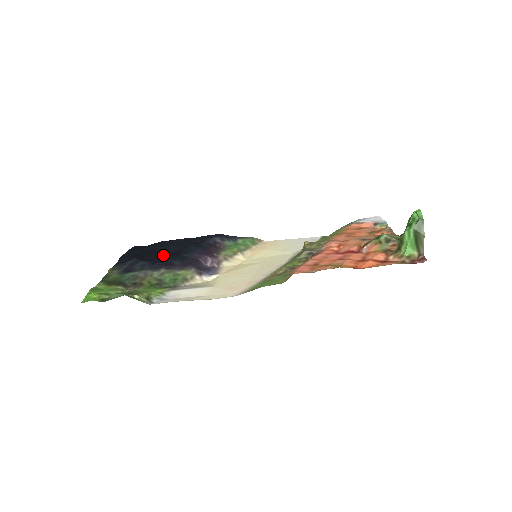
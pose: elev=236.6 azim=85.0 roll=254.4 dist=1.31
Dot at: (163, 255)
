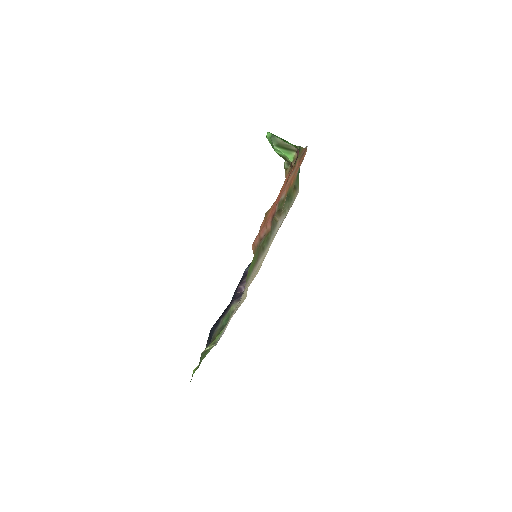
Dot at: occluded
